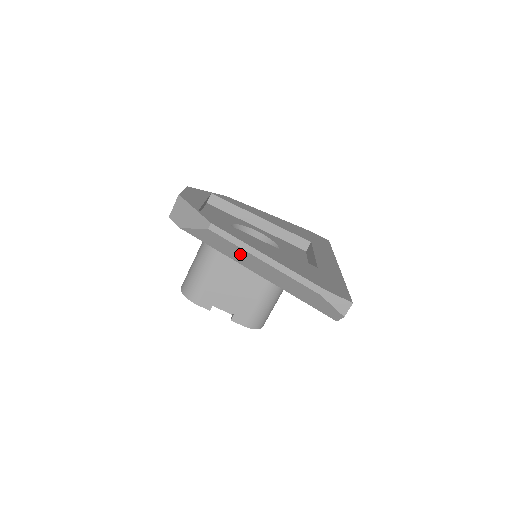
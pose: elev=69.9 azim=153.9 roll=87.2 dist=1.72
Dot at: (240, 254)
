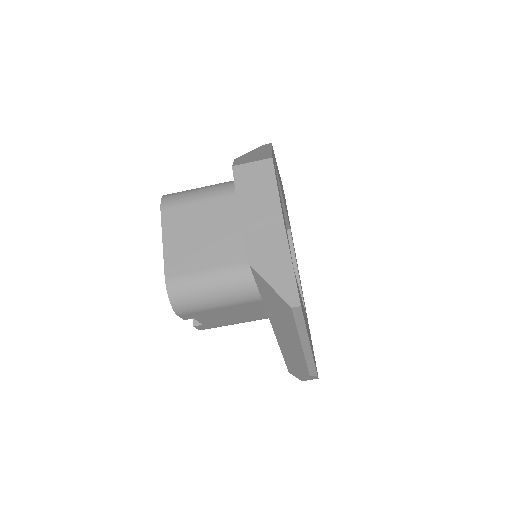
Dot at: (287, 327)
